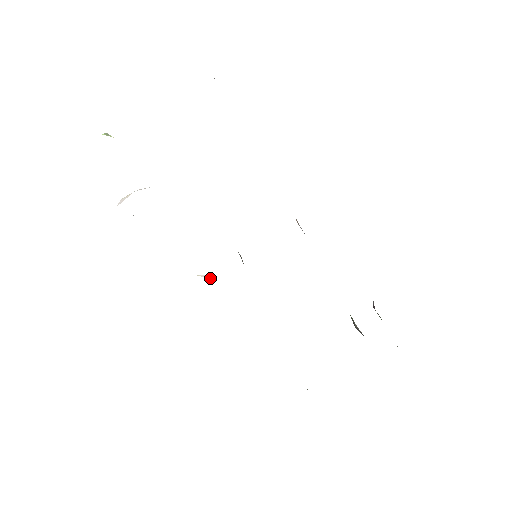
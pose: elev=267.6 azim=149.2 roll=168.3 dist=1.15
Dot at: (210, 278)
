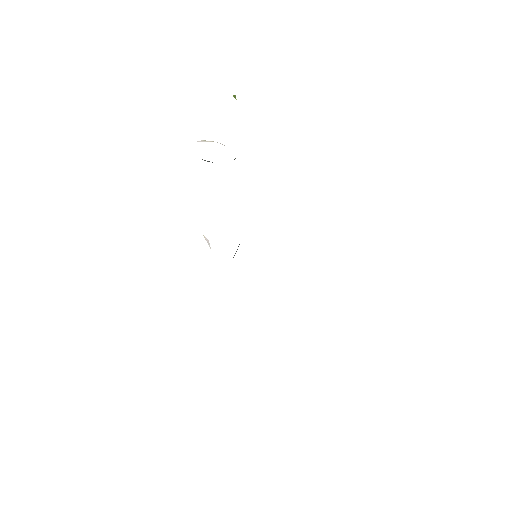
Dot at: (209, 244)
